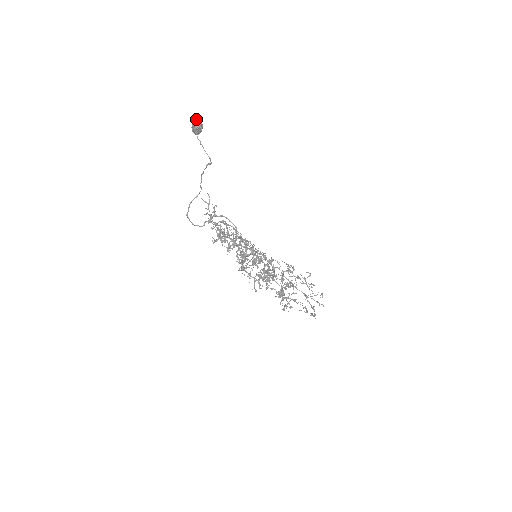
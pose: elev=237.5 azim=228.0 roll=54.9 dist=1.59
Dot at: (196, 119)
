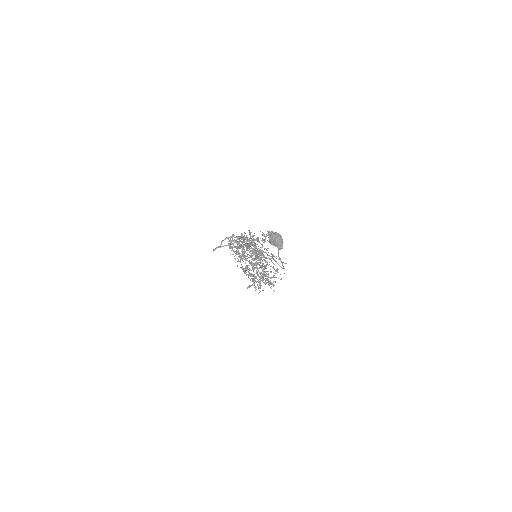
Dot at: (279, 237)
